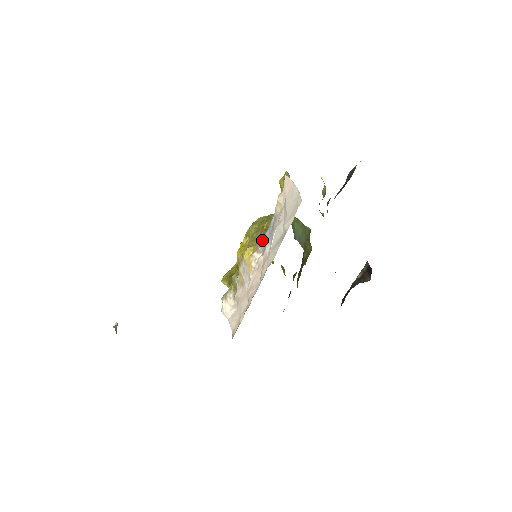
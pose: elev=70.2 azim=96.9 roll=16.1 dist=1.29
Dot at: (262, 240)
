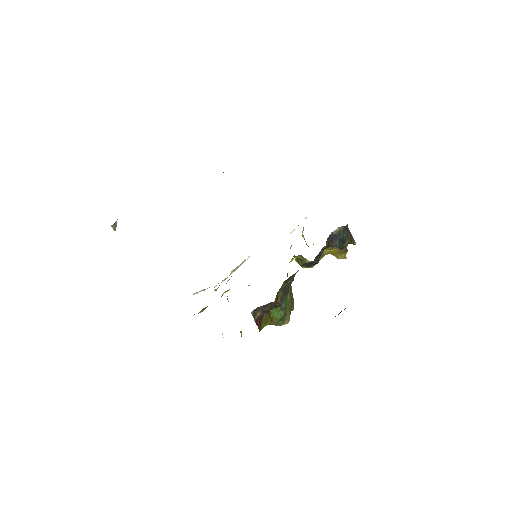
Dot at: occluded
